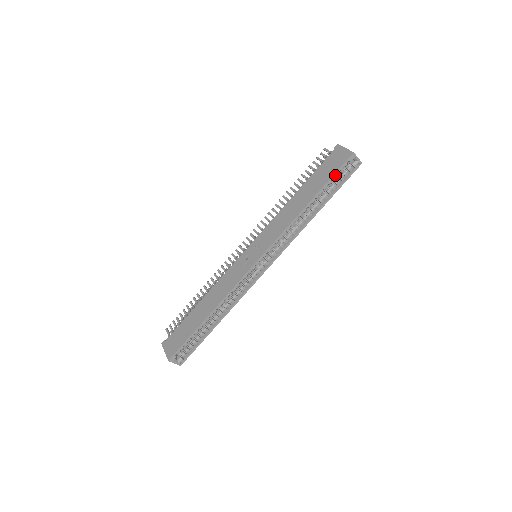
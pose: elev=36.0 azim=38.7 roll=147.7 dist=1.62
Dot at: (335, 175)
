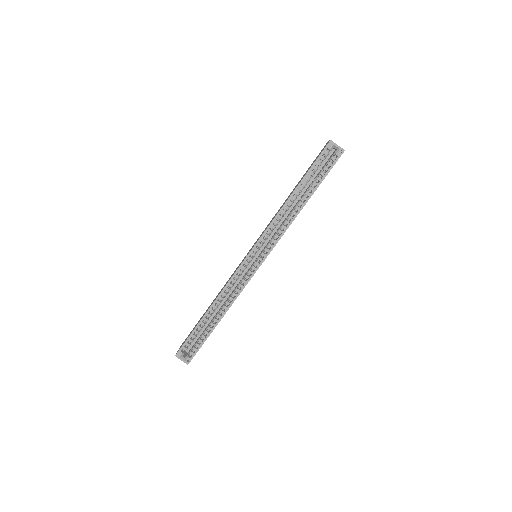
Dot at: (315, 164)
